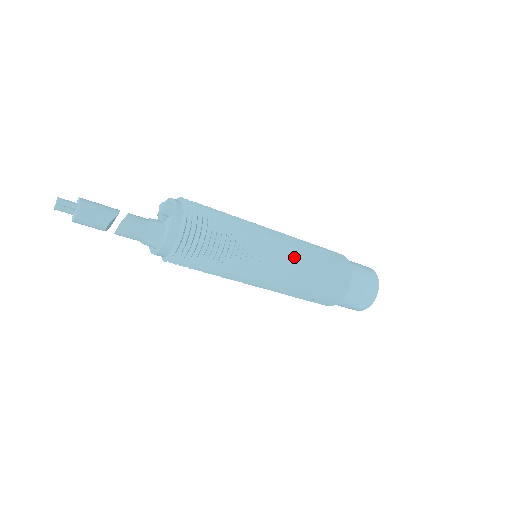
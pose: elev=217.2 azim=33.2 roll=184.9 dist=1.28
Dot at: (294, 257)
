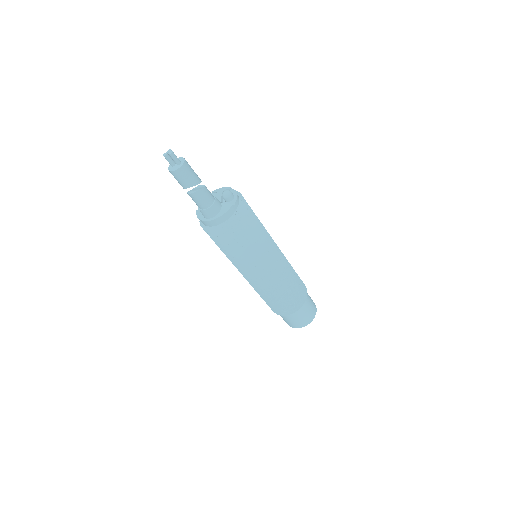
Dot at: (281, 272)
